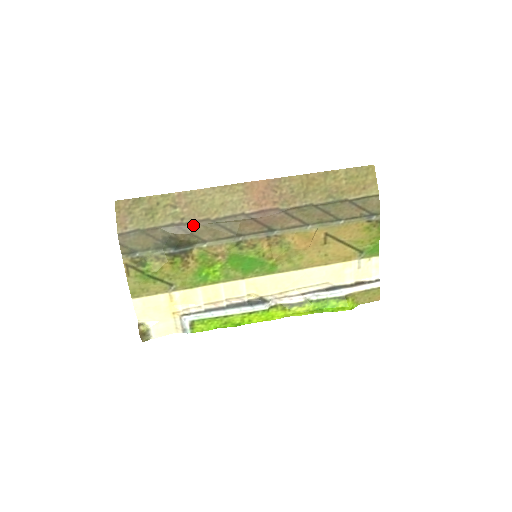
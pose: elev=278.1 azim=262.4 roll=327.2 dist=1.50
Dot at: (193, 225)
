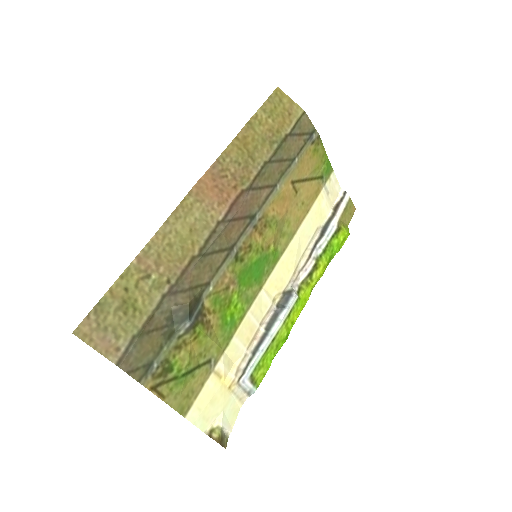
Dot at: (185, 277)
